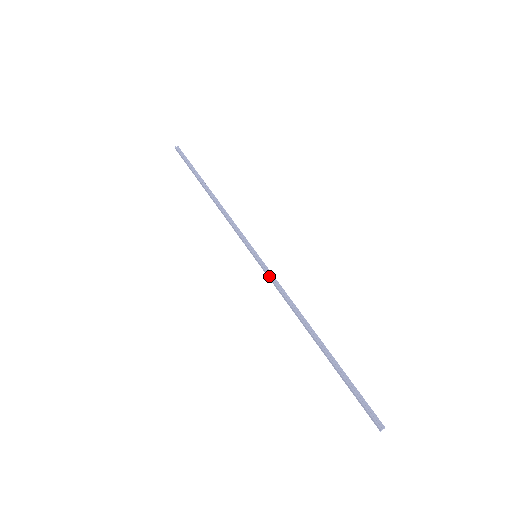
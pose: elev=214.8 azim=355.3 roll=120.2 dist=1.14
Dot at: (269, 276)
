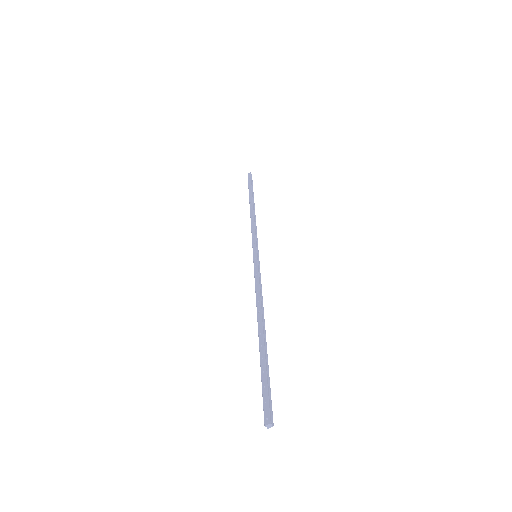
Dot at: (258, 271)
